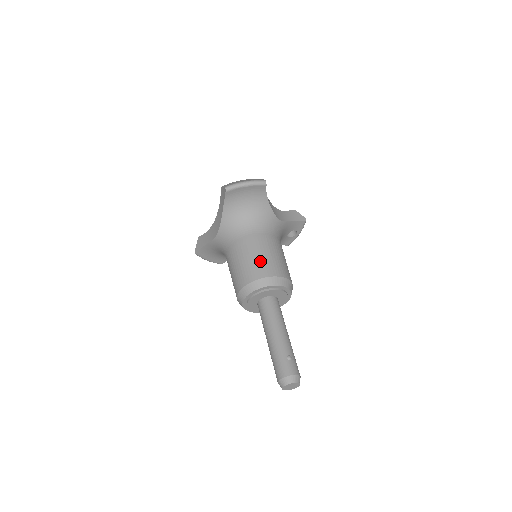
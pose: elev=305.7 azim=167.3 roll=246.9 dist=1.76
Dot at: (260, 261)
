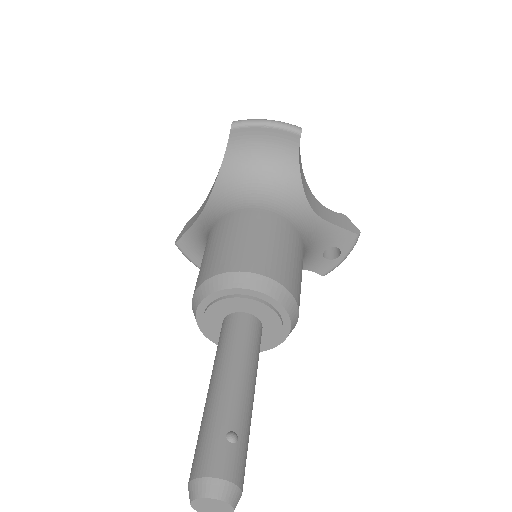
Dot at: (249, 246)
